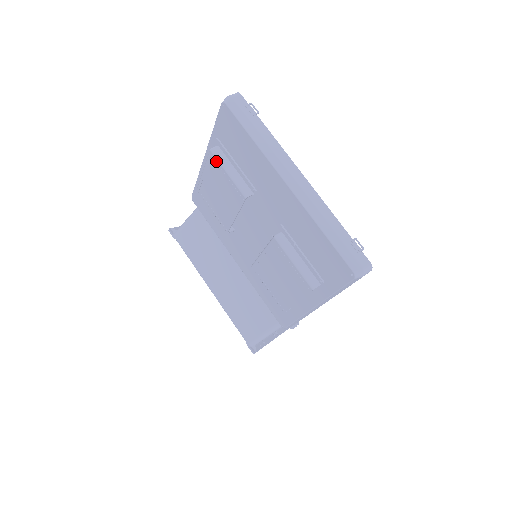
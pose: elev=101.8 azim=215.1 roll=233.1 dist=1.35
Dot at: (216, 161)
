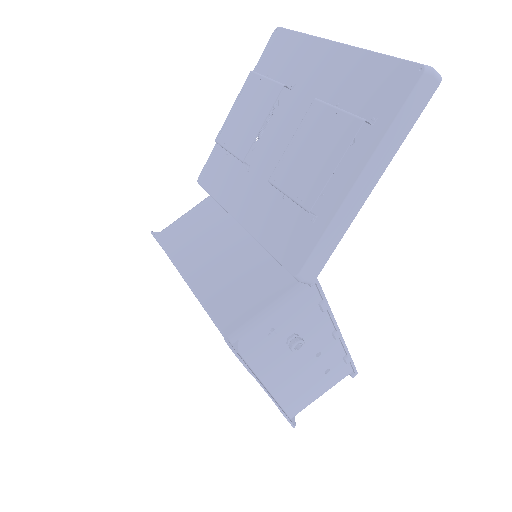
Dot at: (255, 76)
